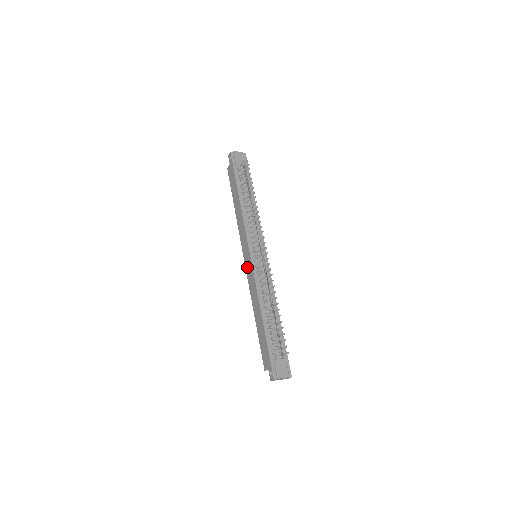
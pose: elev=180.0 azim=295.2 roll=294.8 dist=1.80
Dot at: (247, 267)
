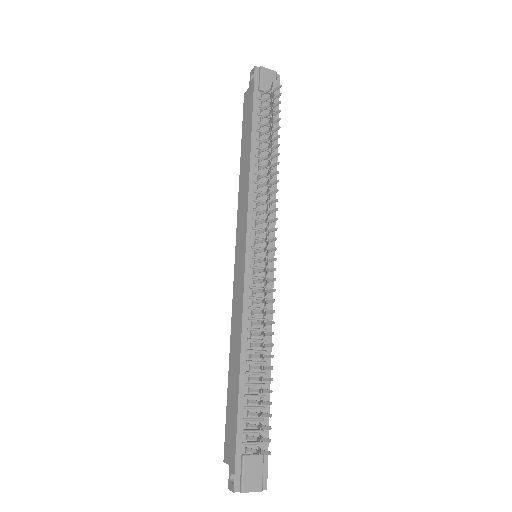
Dot at: (236, 272)
